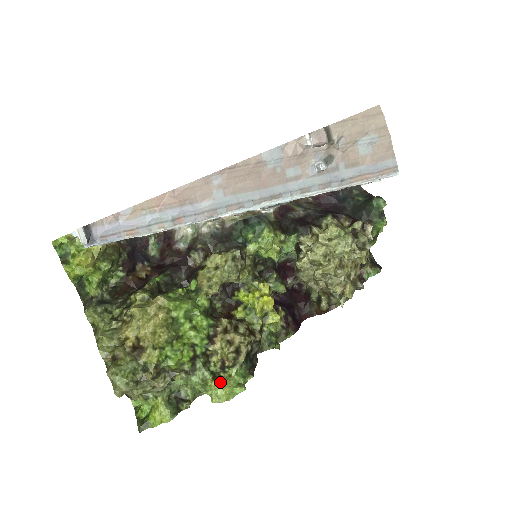
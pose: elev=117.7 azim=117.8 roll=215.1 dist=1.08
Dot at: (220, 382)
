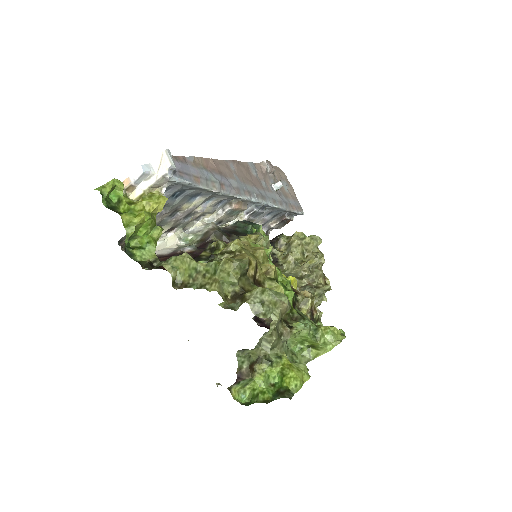
Dot at: (326, 326)
